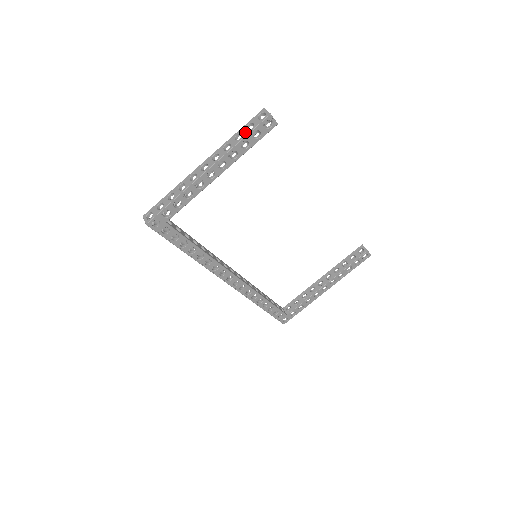
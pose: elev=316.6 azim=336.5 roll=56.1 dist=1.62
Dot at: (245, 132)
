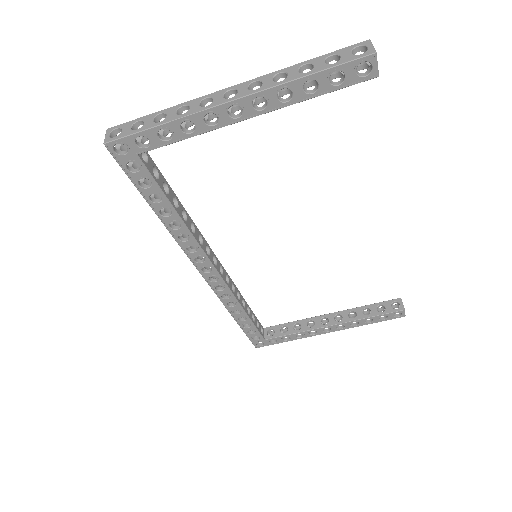
Dot at: (320, 65)
